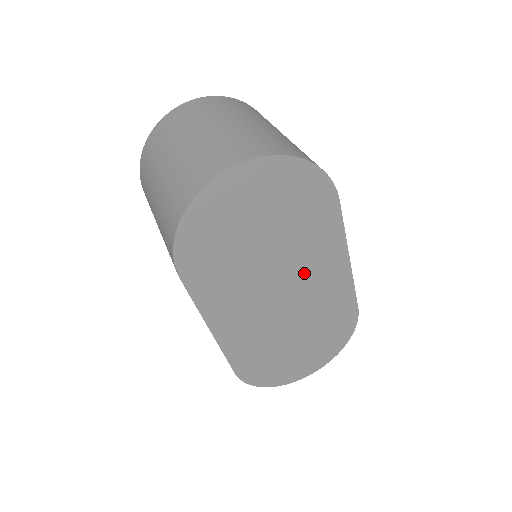
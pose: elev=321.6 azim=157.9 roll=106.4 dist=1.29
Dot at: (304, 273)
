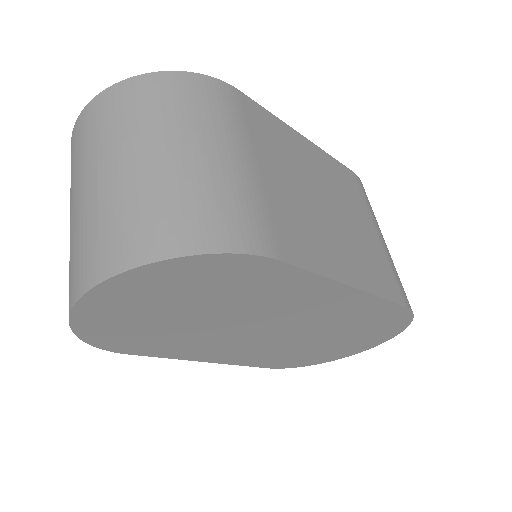
Dot at: (288, 312)
